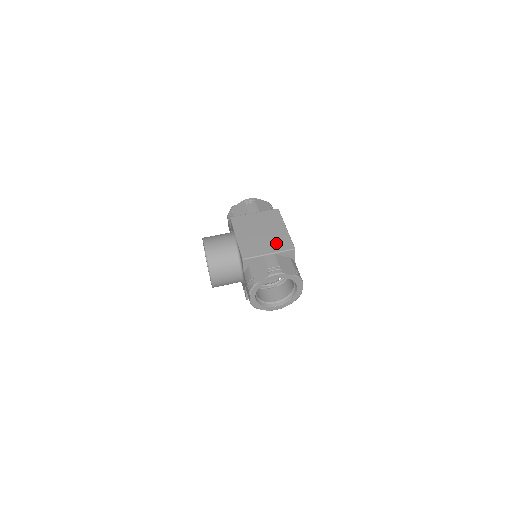
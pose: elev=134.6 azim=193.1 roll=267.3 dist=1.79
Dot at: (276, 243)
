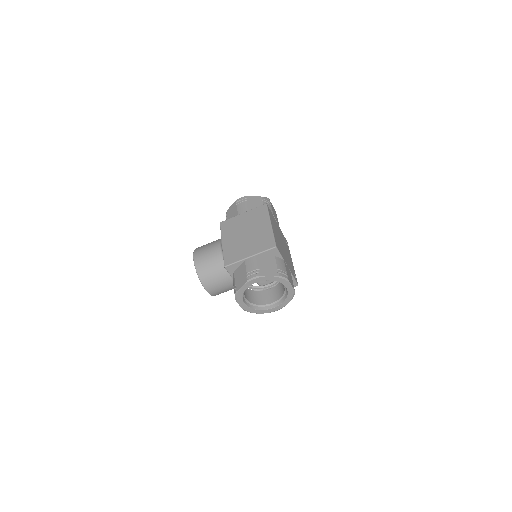
Dot at: (258, 243)
